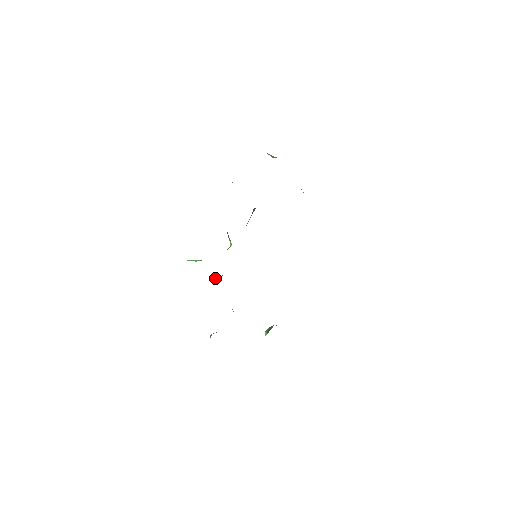
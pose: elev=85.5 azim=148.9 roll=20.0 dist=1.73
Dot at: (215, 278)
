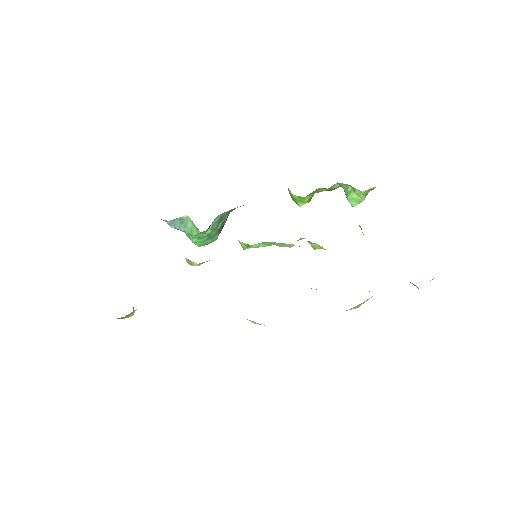
Dot at: occluded
